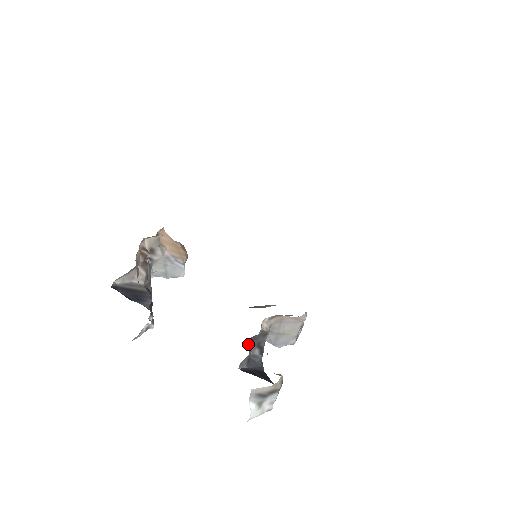
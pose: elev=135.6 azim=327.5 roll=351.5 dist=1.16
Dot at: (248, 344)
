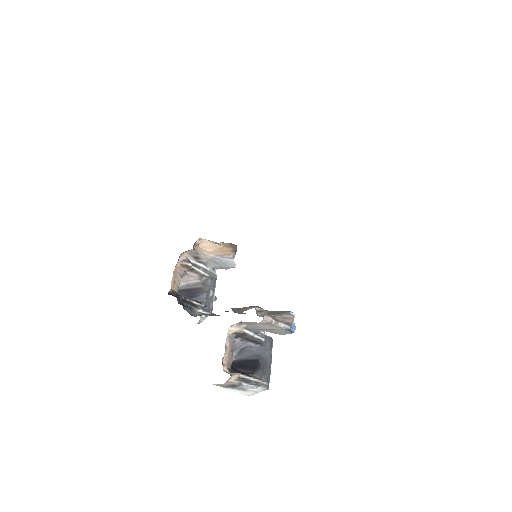
Dot at: (235, 341)
